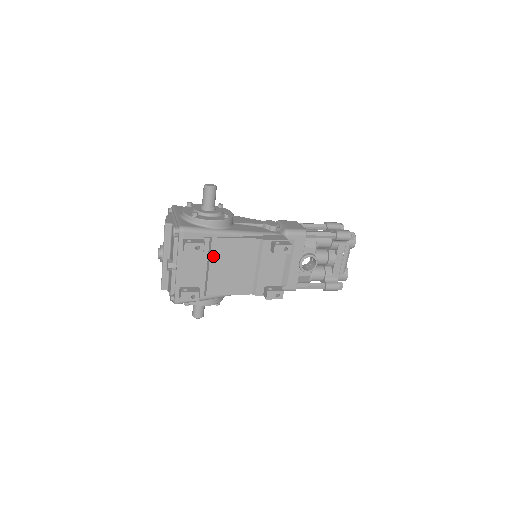
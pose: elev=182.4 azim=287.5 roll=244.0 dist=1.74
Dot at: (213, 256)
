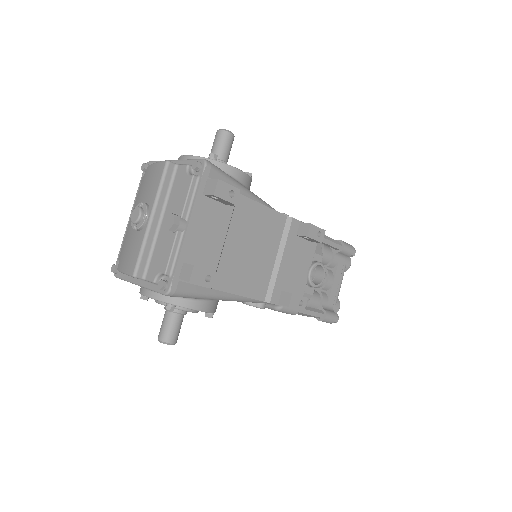
Dot at: (233, 224)
